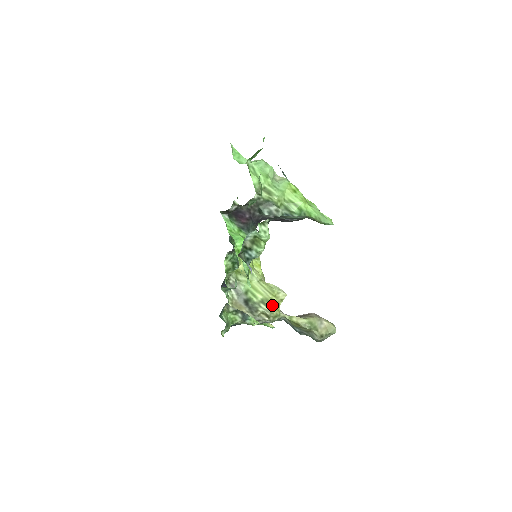
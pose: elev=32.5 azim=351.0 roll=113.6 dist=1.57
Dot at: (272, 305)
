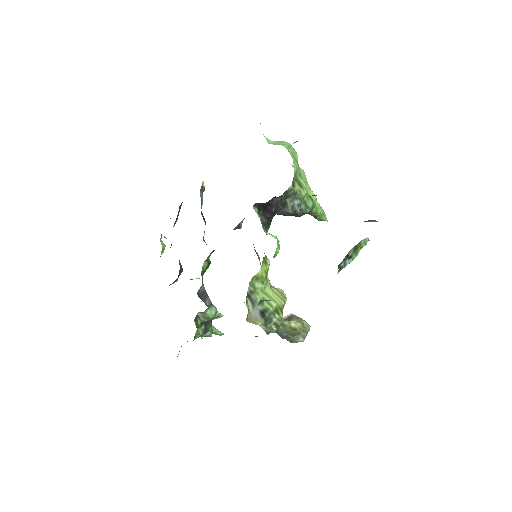
Dot at: occluded
